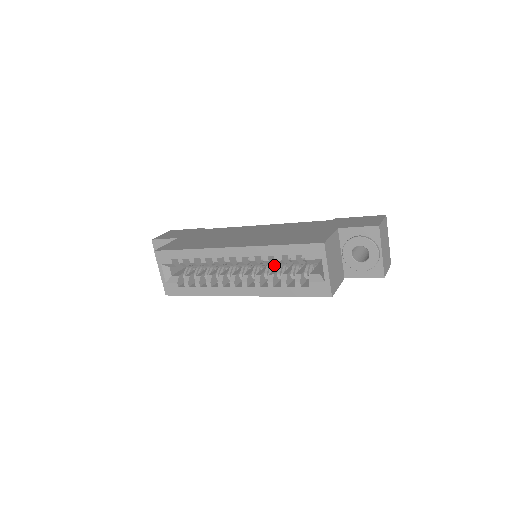
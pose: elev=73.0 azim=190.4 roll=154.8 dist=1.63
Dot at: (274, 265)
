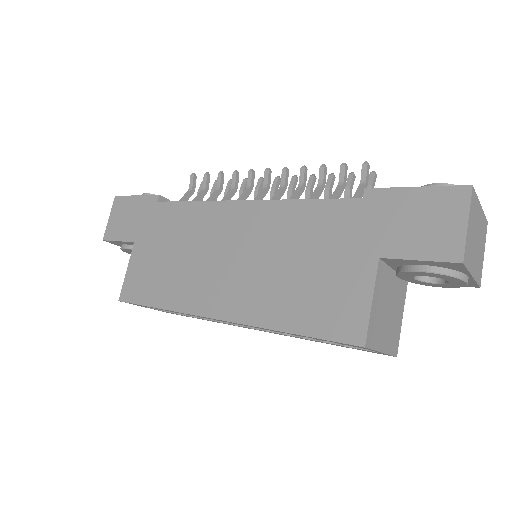
Dot at: occluded
